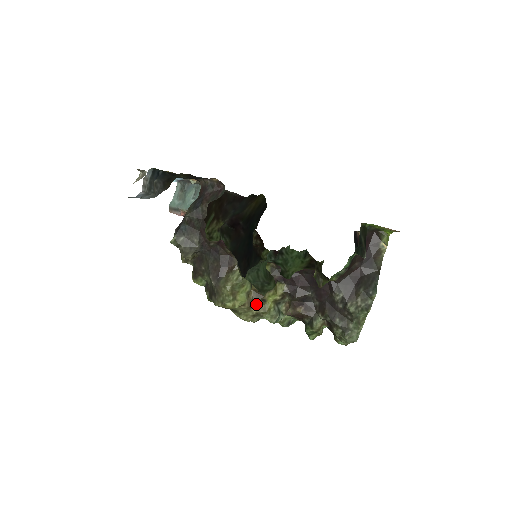
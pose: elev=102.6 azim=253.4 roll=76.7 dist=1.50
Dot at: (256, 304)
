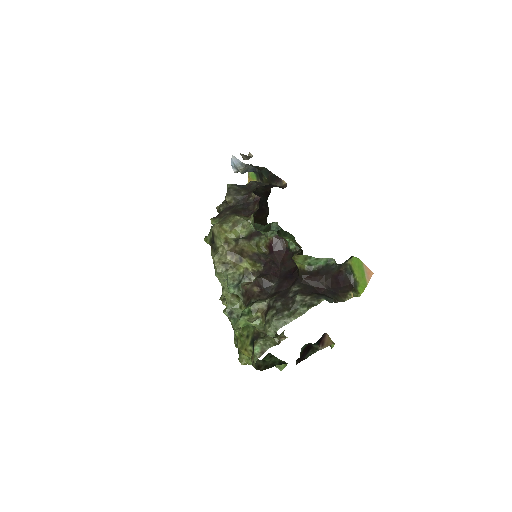
Dot at: (234, 256)
